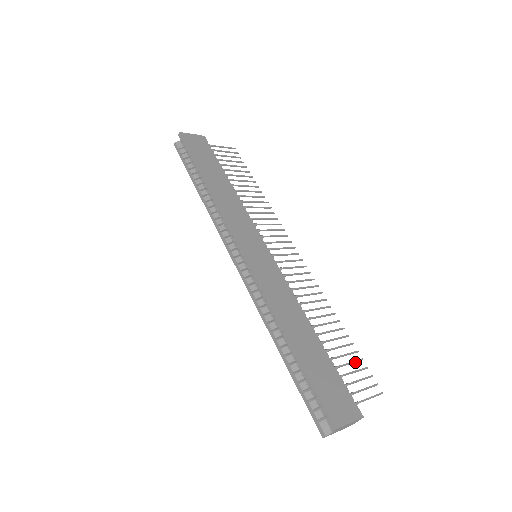
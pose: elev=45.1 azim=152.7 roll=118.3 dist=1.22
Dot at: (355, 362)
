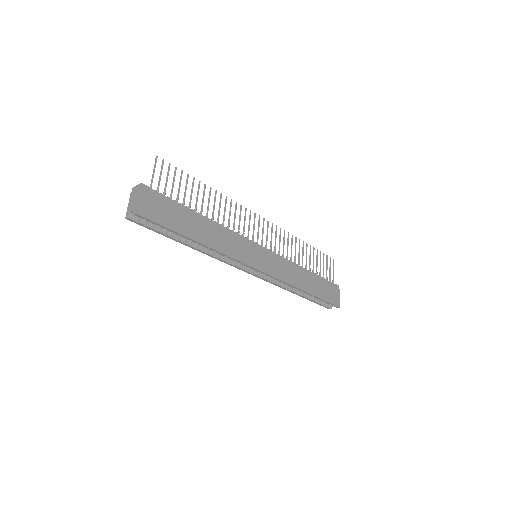
Dot at: (320, 258)
